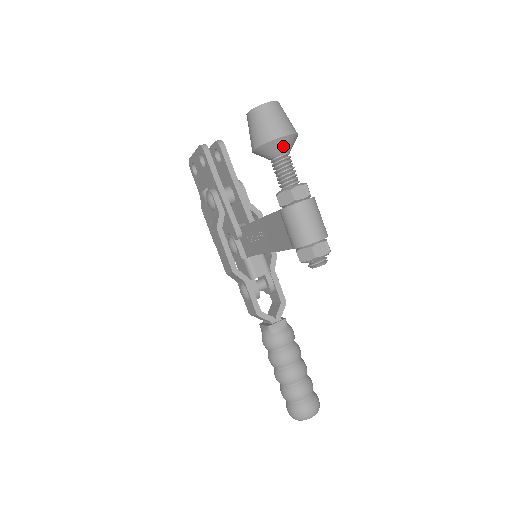
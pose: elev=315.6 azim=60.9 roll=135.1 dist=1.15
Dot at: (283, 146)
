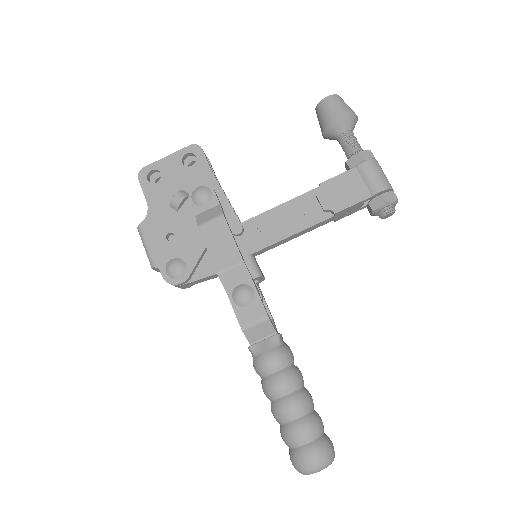
Dot at: occluded
